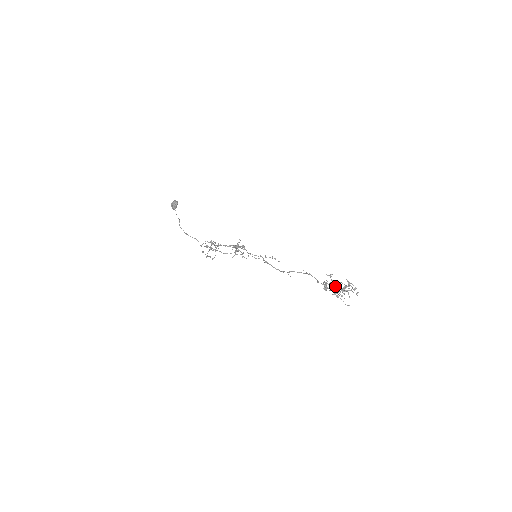
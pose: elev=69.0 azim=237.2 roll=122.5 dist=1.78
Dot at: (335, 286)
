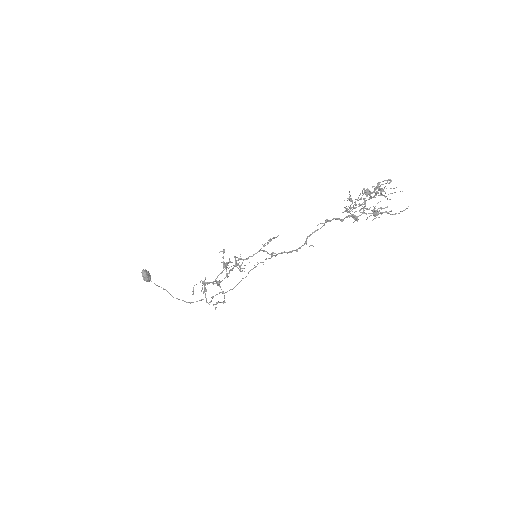
Dot at: (362, 204)
